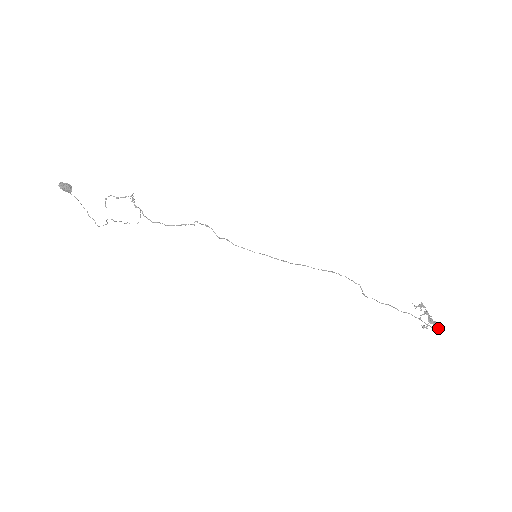
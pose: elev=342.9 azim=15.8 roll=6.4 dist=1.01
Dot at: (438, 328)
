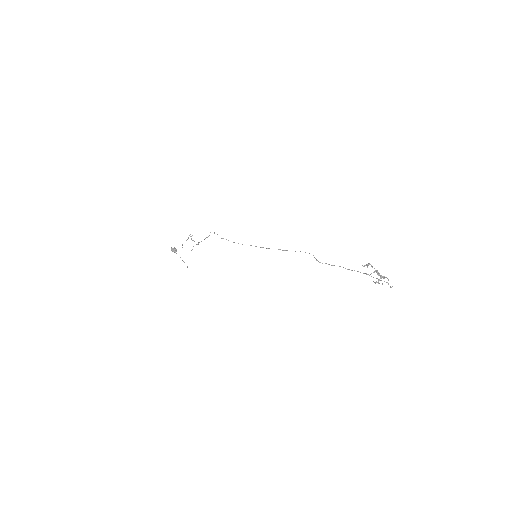
Dot at: occluded
